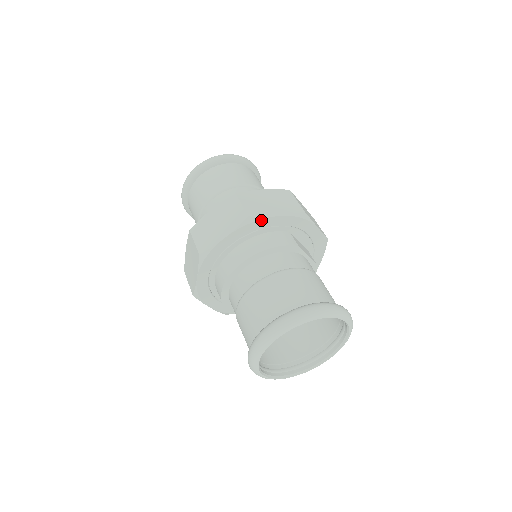
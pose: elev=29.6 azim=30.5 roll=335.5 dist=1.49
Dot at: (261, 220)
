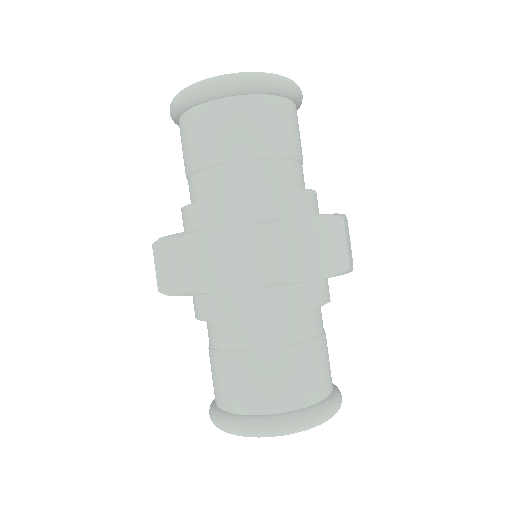
Dot at: (208, 294)
